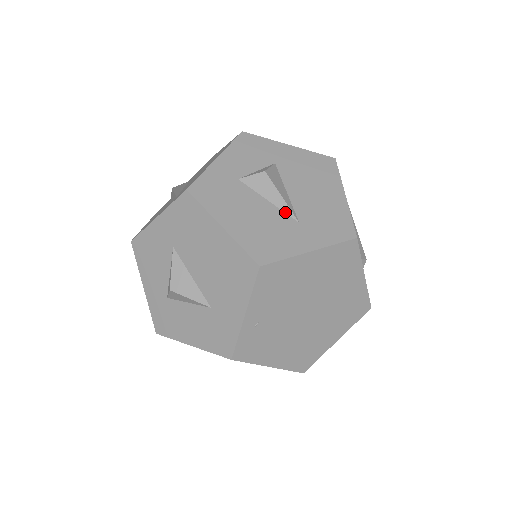
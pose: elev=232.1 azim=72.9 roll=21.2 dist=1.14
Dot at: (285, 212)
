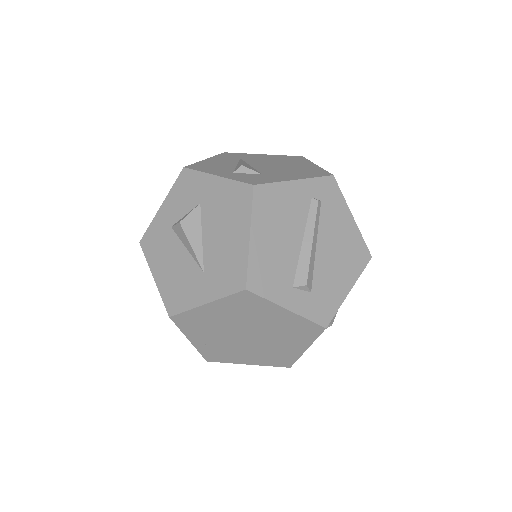
Dot at: (196, 261)
